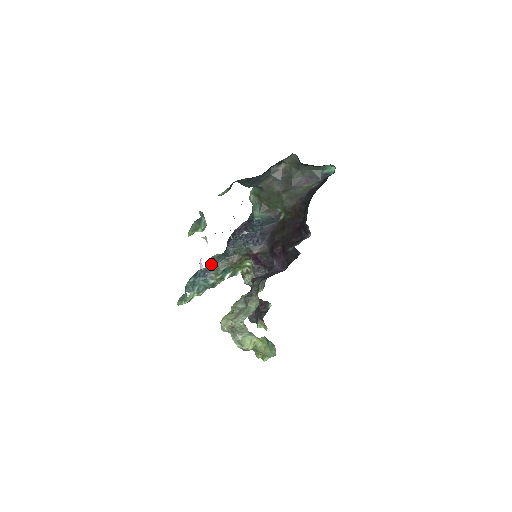
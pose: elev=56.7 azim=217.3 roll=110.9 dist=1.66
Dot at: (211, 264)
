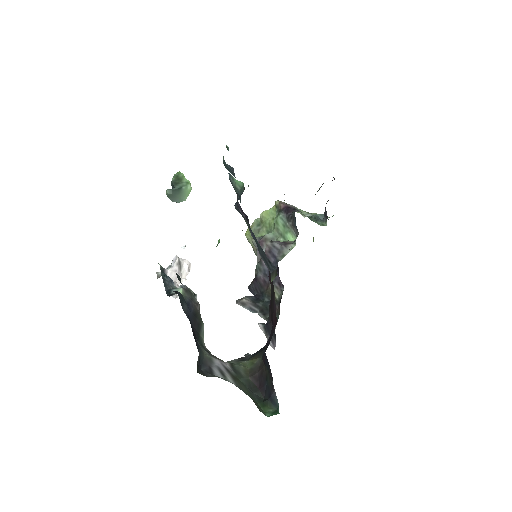
Dot at: occluded
